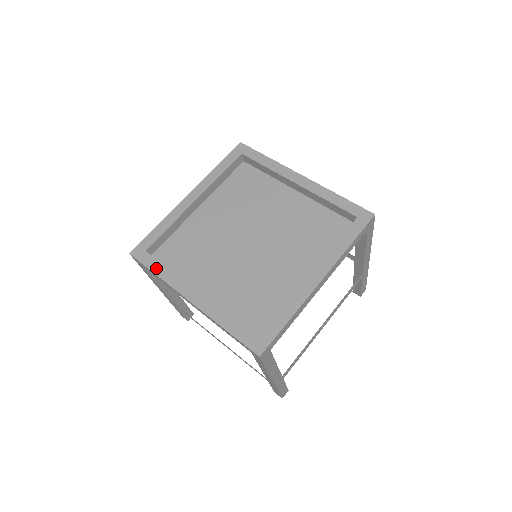
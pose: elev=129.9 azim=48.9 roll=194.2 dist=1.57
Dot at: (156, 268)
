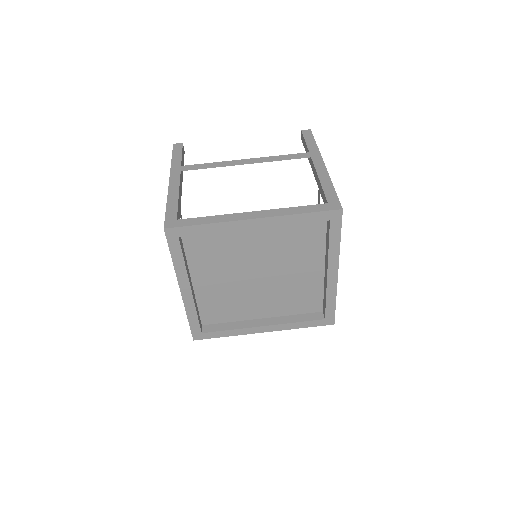
Dot at: (222, 335)
